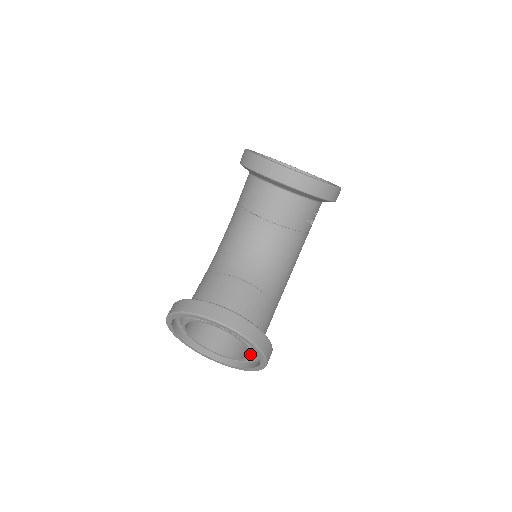
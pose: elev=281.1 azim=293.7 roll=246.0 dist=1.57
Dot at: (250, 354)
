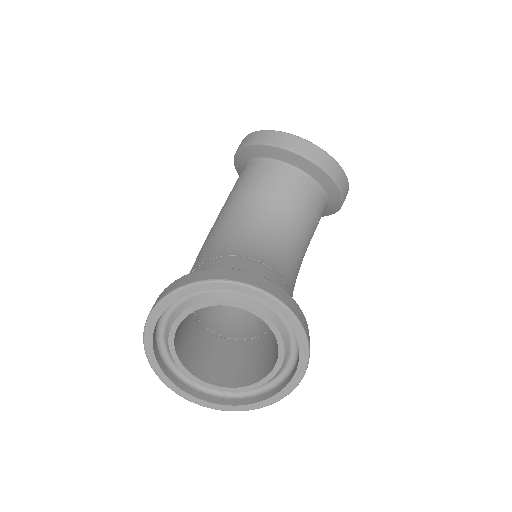
Dot at: (275, 368)
